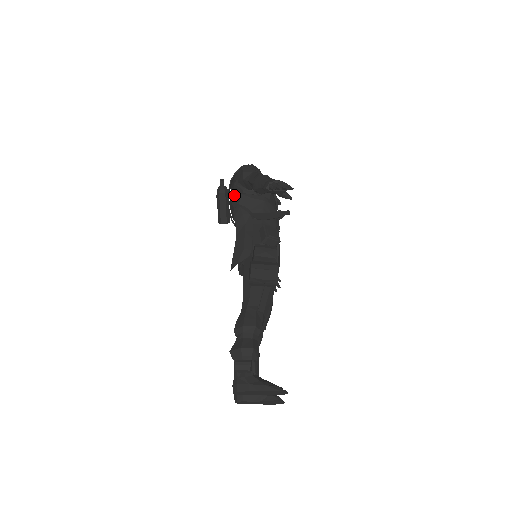
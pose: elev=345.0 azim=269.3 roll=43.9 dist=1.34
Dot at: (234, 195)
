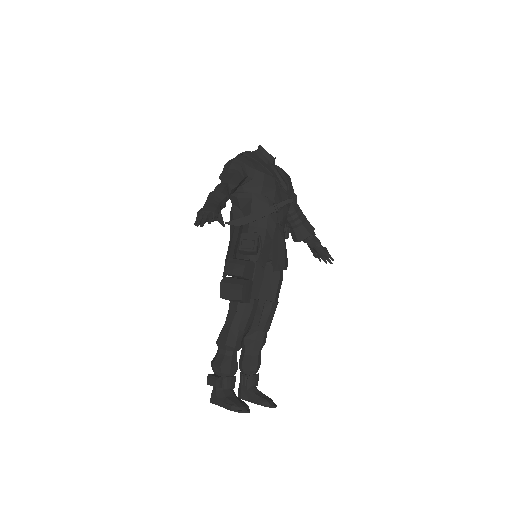
Dot at: occluded
